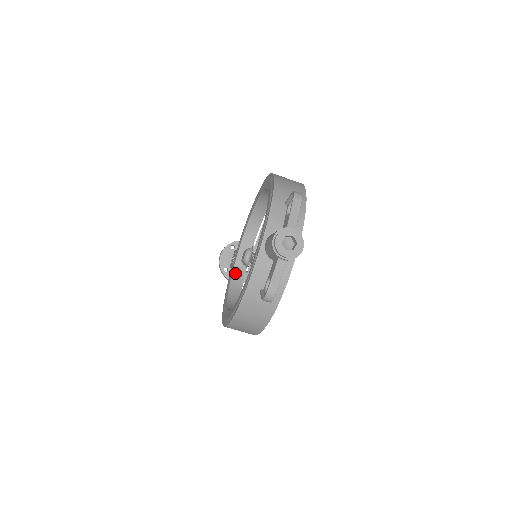
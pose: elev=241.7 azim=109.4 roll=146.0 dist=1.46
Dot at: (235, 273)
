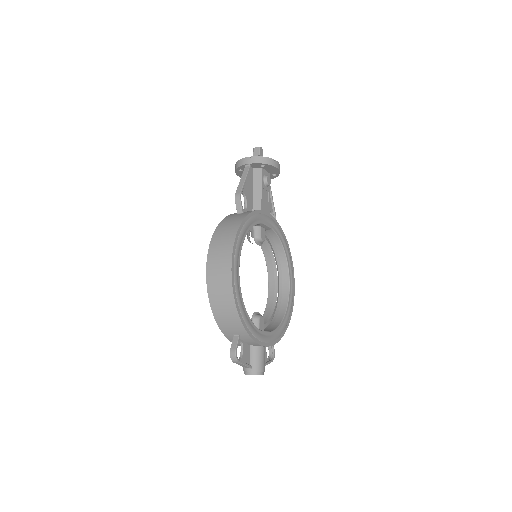
Dot at: occluded
